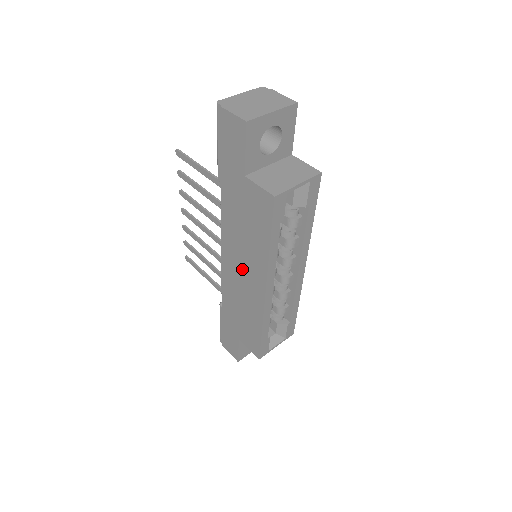
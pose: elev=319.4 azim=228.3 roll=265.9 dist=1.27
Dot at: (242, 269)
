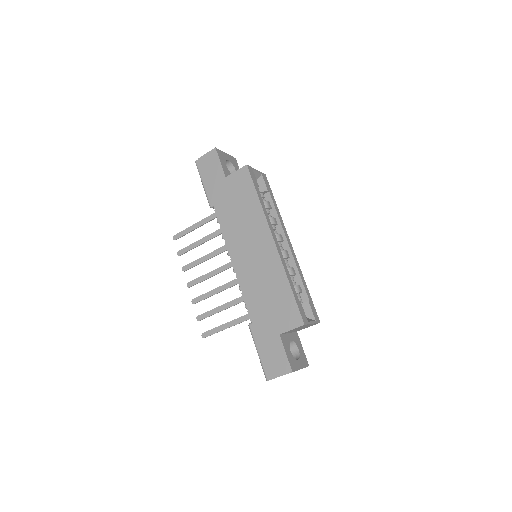
Dot at: (251, 248)
